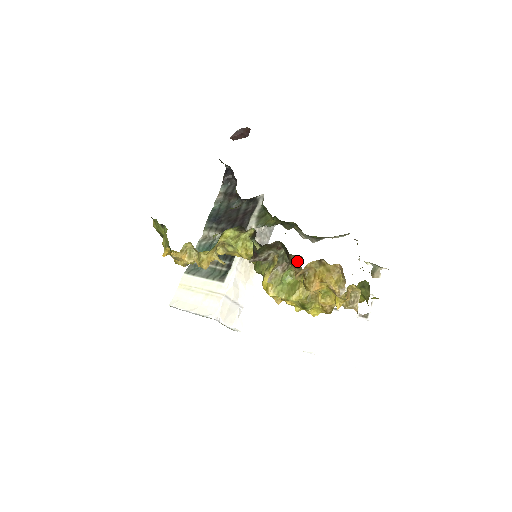
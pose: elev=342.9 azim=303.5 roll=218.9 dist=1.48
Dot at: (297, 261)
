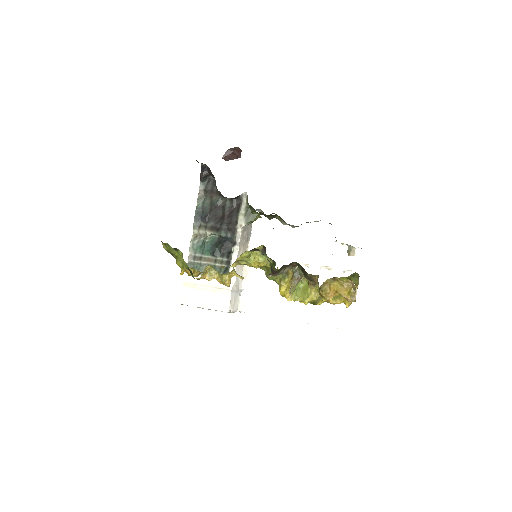
Dot at: (314, 278)
